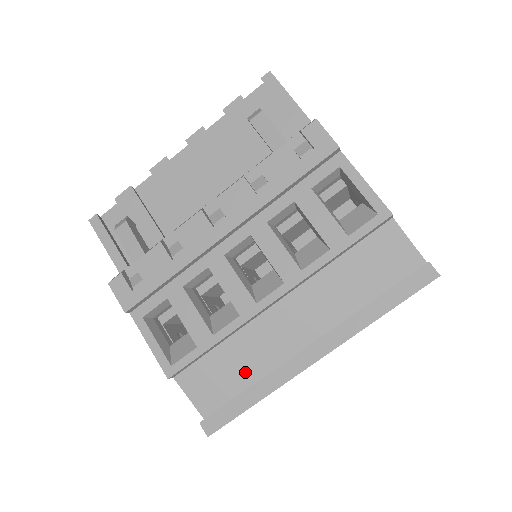
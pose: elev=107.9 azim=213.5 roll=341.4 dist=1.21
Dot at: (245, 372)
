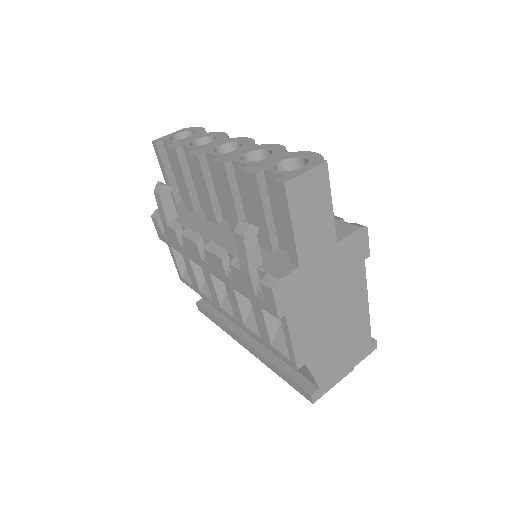
Dot at: occluded
